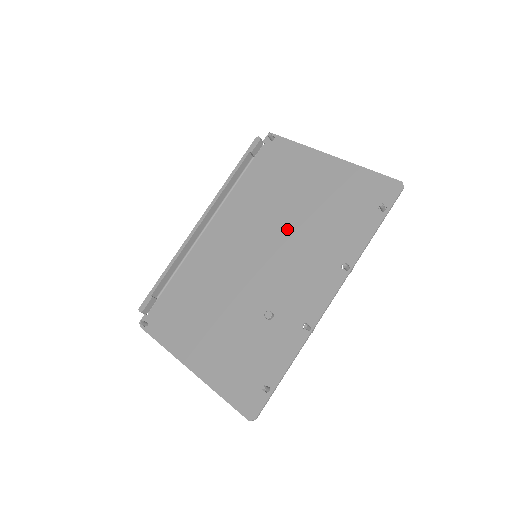
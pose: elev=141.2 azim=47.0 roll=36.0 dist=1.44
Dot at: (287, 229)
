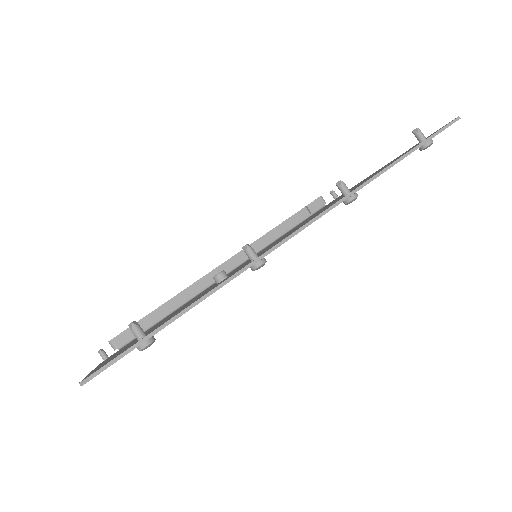
Dot at: occluded
